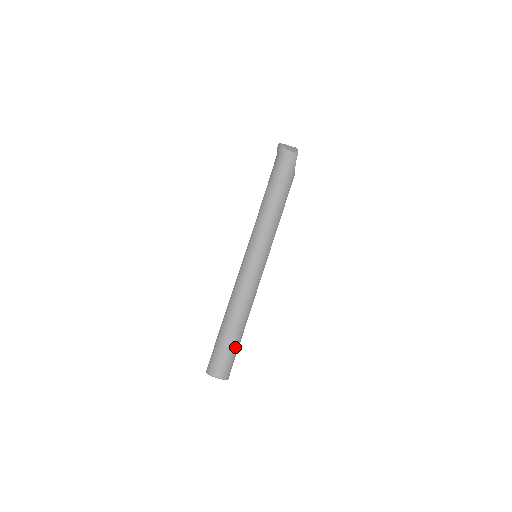
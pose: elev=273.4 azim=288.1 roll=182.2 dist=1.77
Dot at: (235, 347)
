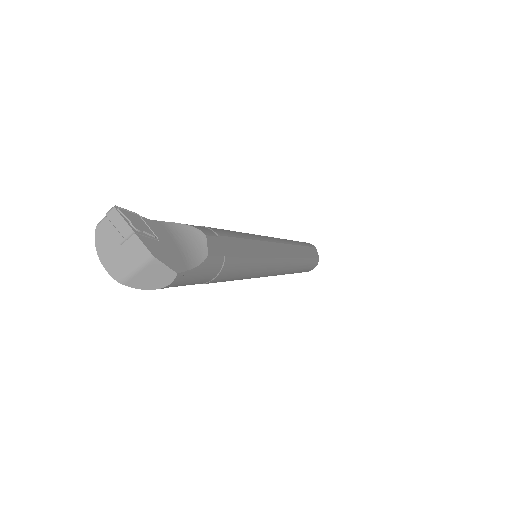
Dot at: (309, 265)
